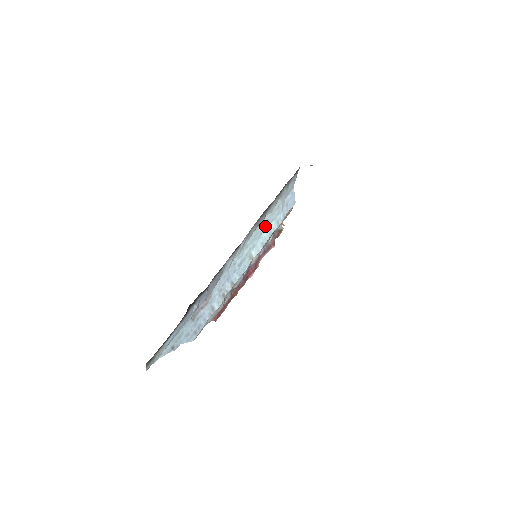
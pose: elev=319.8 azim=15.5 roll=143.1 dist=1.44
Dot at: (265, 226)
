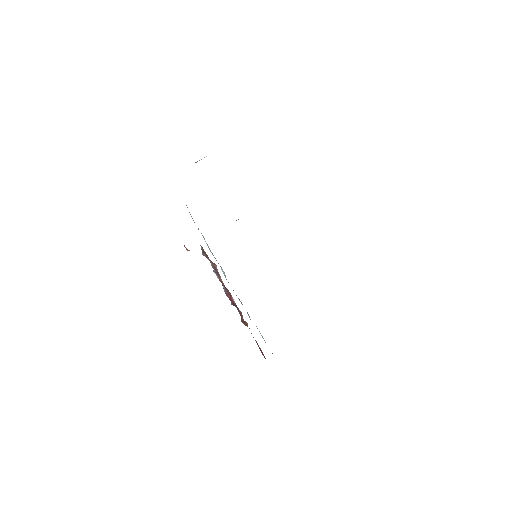
Dot at: occluded
